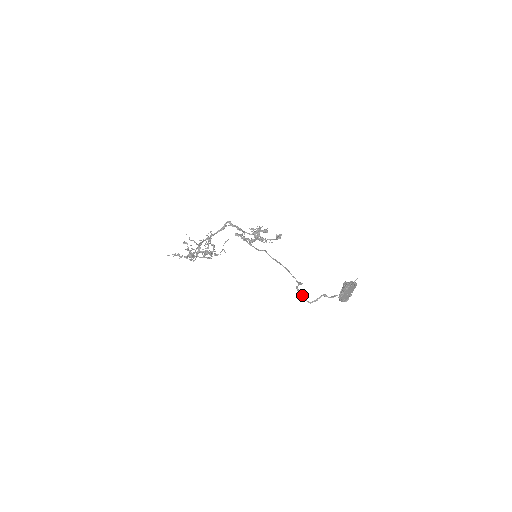
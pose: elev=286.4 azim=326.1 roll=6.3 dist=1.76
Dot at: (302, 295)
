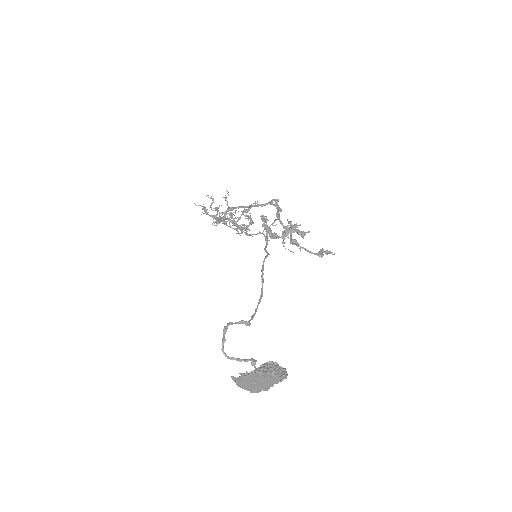
Dot at: (222, 338)
